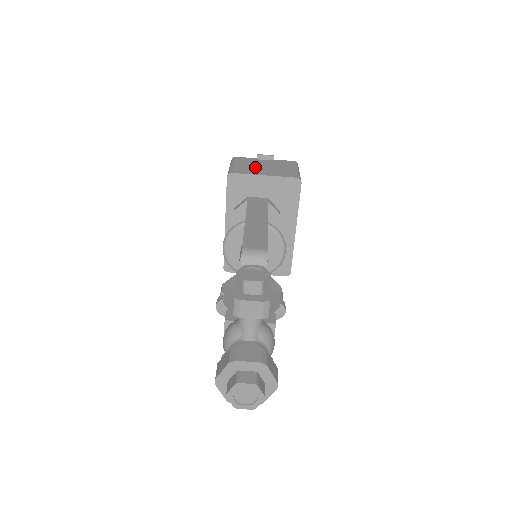
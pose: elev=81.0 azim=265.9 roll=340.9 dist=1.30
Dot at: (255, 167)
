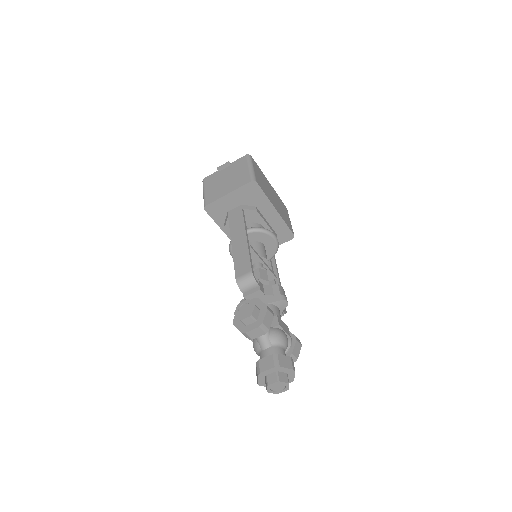
Dot at: (219, 186)
